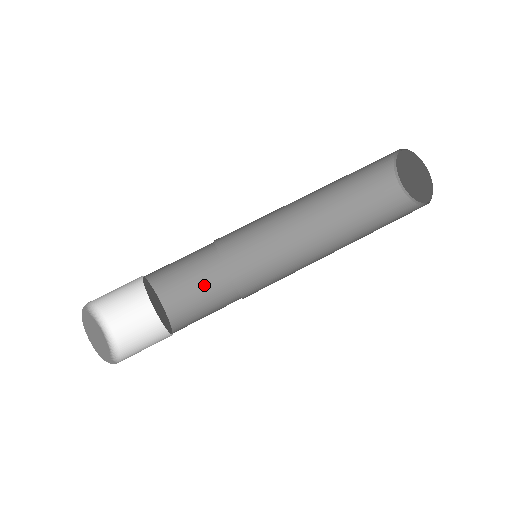
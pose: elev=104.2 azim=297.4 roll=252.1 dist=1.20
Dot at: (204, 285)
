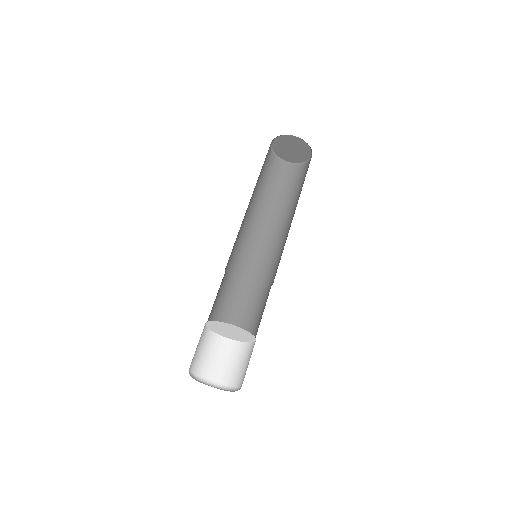
Dot at: (225, 297)
